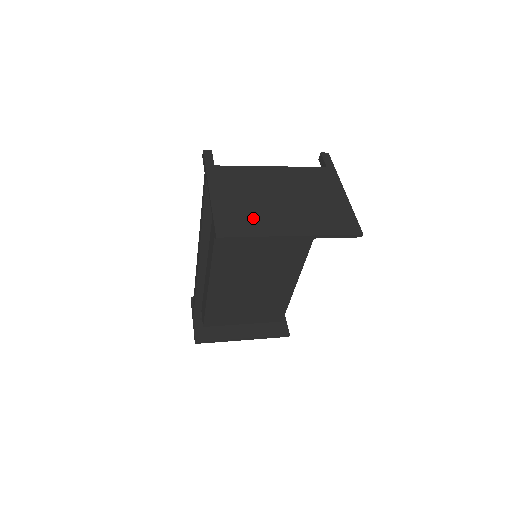
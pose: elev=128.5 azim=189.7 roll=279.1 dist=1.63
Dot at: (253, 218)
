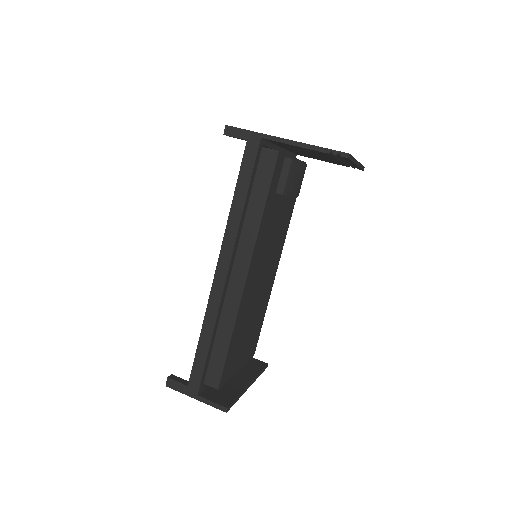
Dot at: occluded
